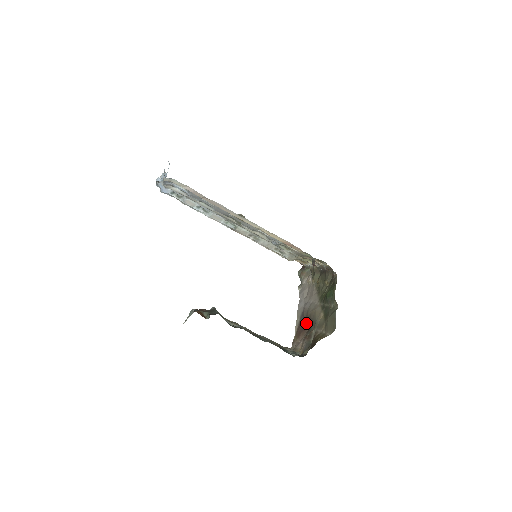
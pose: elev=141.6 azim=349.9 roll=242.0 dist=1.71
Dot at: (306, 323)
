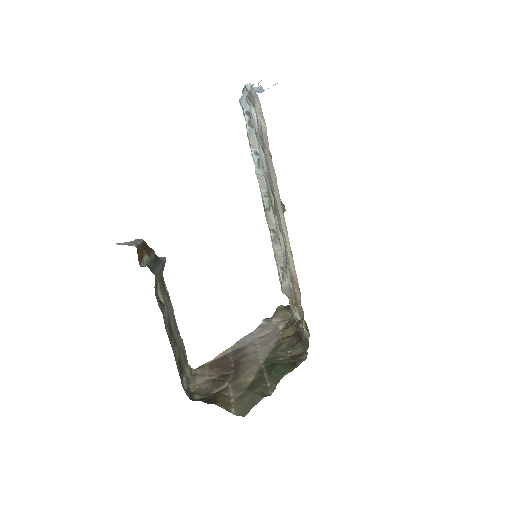
Dot at: (231, 364)
